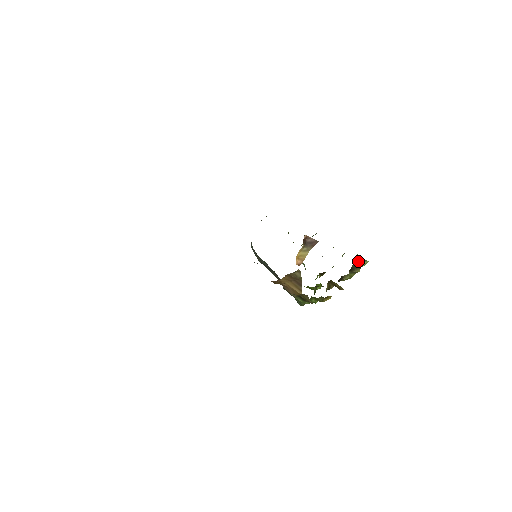
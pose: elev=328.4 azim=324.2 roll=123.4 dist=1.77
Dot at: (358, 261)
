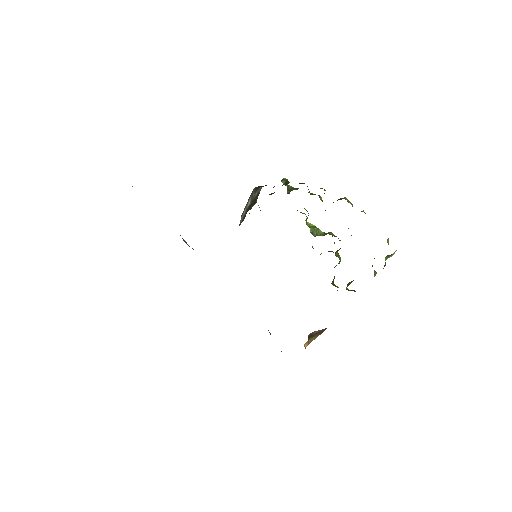
Dot at: occluded
